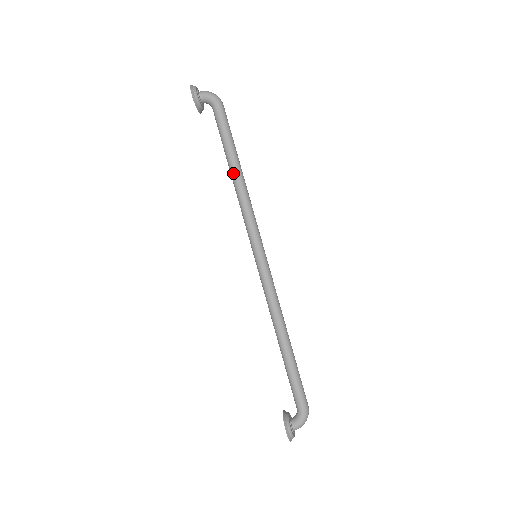
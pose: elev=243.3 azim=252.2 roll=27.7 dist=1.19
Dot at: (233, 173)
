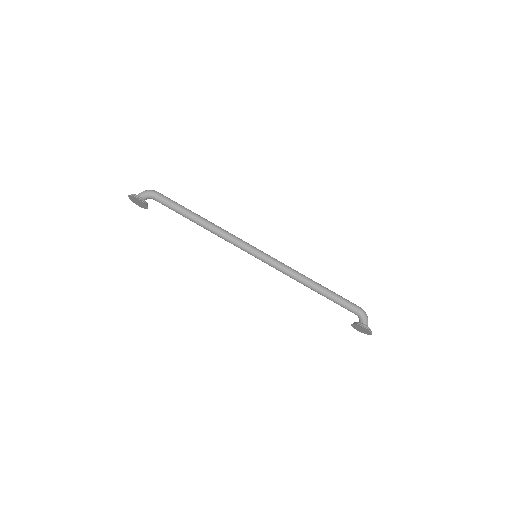
Dot at: (201, 222)
